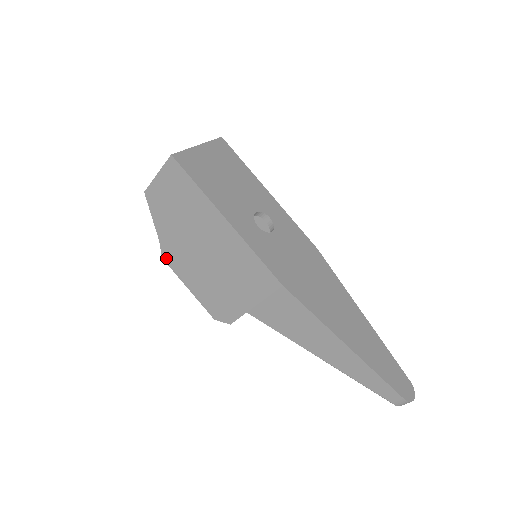
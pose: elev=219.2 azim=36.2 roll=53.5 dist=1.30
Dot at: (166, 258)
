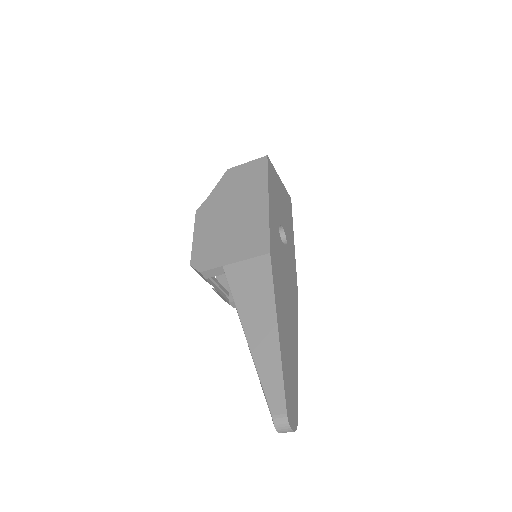
Dot at: (199, 211)
